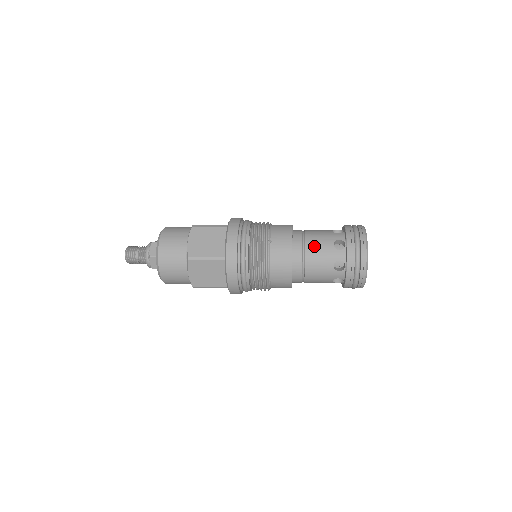
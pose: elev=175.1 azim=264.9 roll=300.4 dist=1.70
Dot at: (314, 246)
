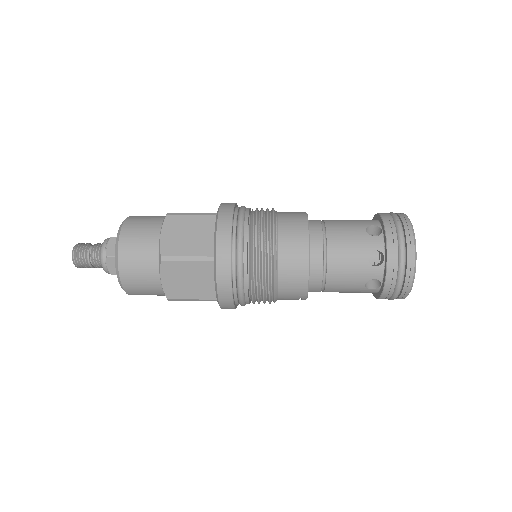
Dot at: (335, 220)
